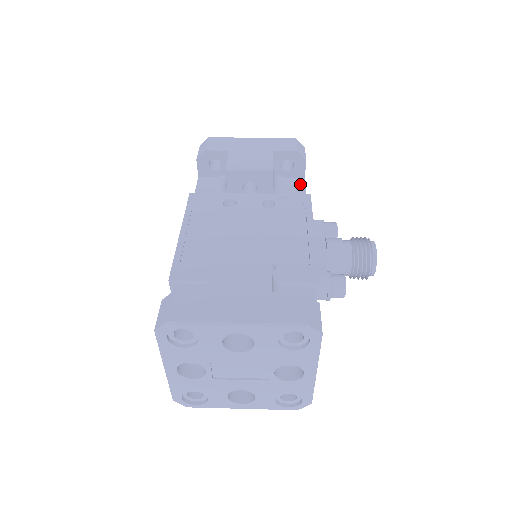
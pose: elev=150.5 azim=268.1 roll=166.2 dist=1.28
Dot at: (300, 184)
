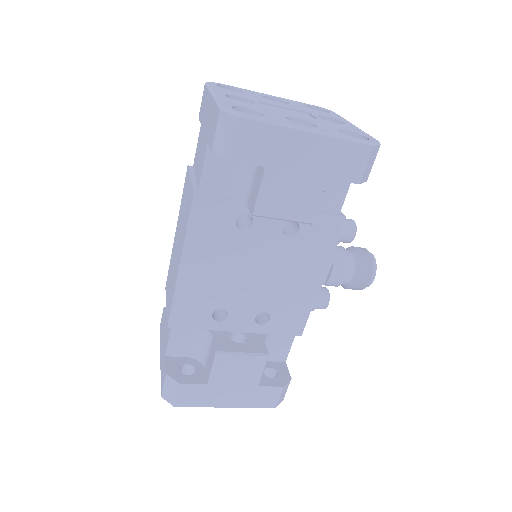
Dot at: occluded
